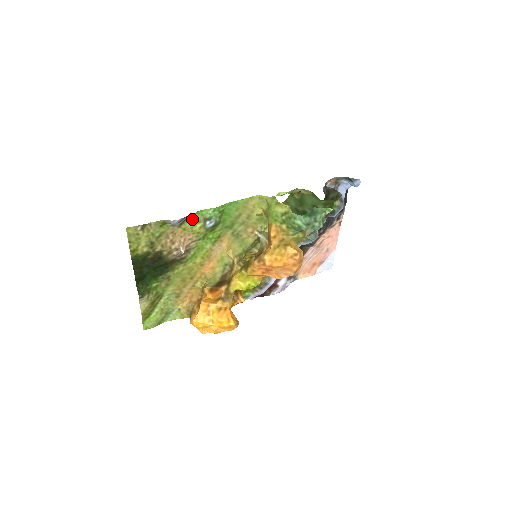
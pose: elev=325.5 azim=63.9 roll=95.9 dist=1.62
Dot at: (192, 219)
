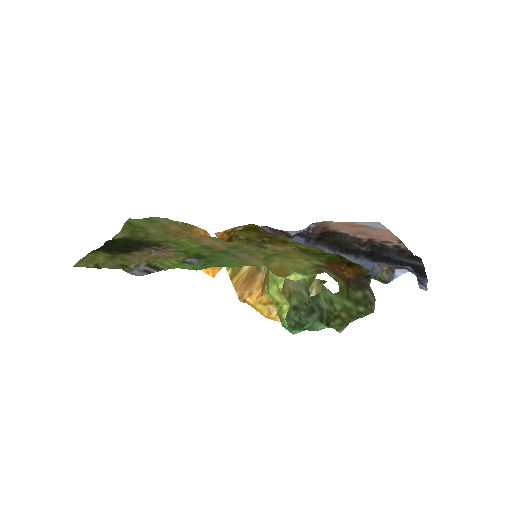
Dot at: (164, 264)
